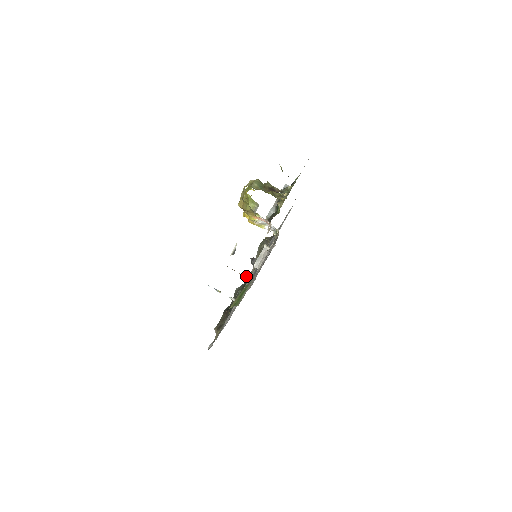
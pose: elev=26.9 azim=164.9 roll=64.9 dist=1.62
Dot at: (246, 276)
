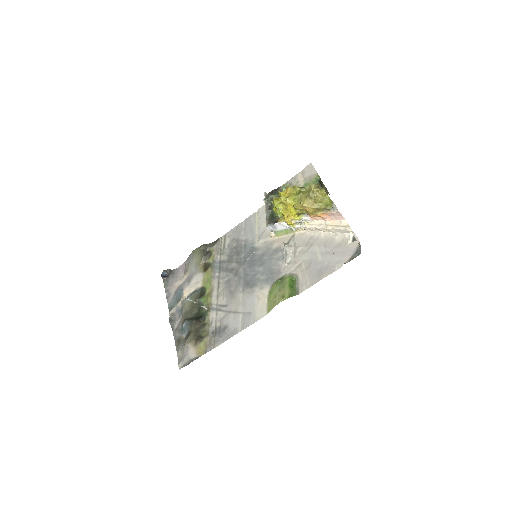
Dot at: occluded
